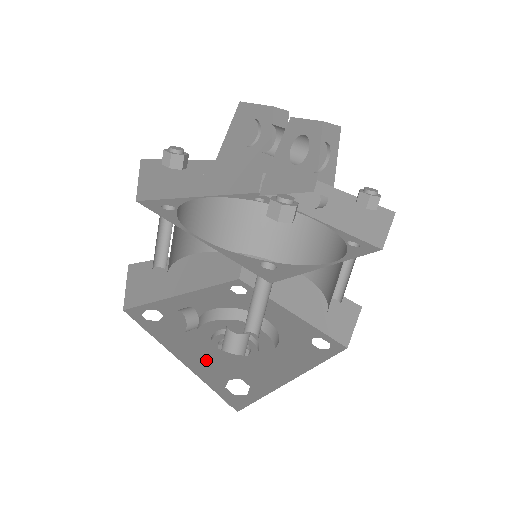
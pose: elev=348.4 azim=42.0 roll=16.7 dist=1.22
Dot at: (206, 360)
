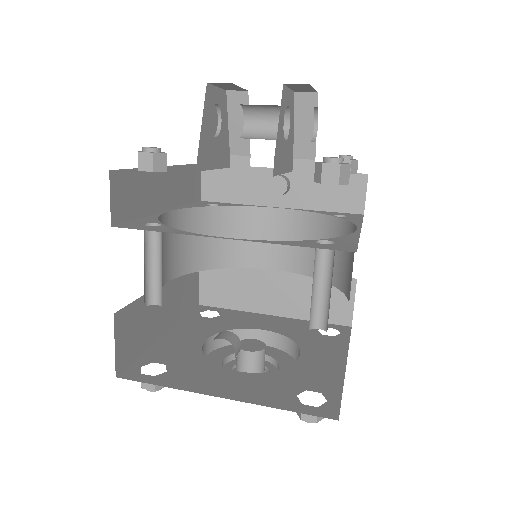
Dot at: (256, 388)
